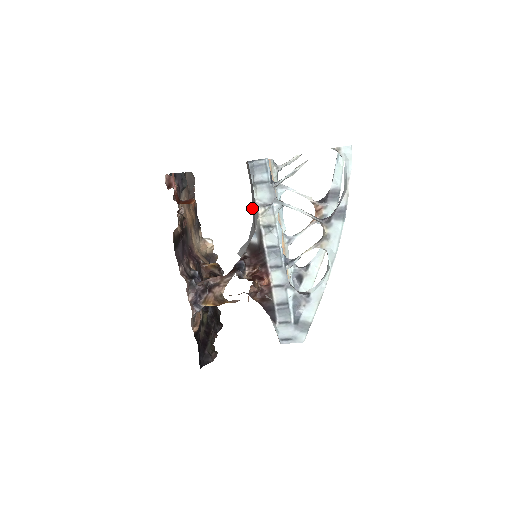
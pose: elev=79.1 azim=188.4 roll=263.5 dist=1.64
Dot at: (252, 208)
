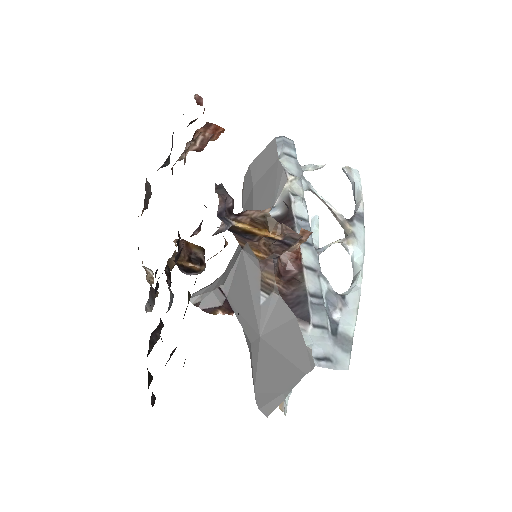
Dot at: (255, 203)
